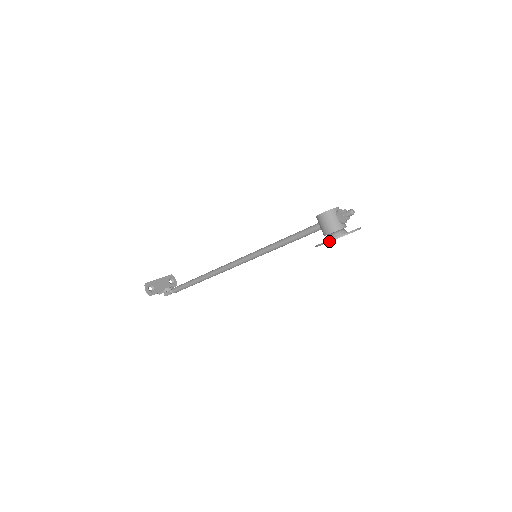
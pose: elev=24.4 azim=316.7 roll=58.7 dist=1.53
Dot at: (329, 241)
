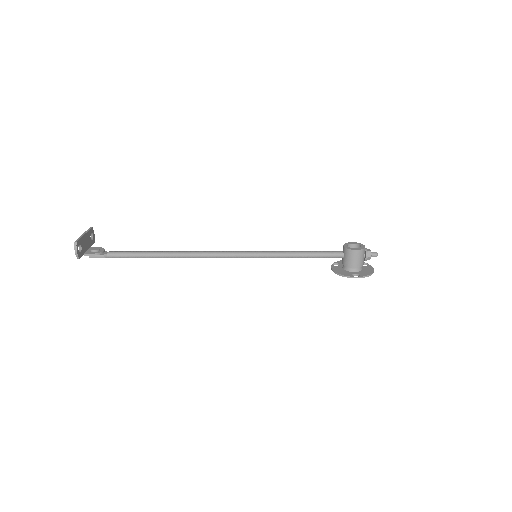
Dot at: occluded
